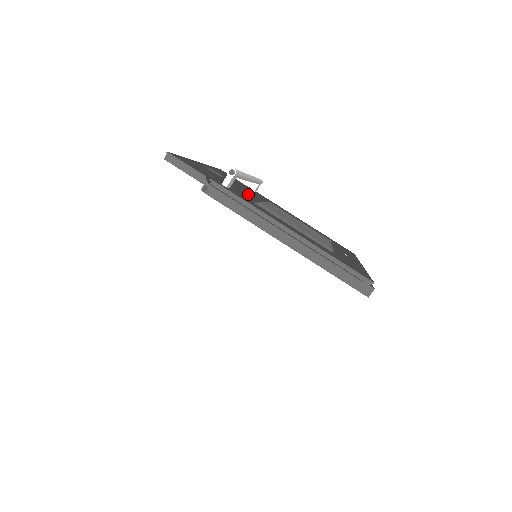
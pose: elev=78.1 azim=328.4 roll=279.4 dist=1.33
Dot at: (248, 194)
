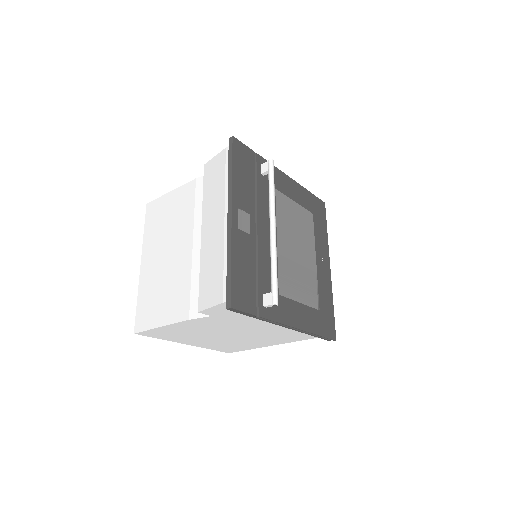
Dot at: occluded
